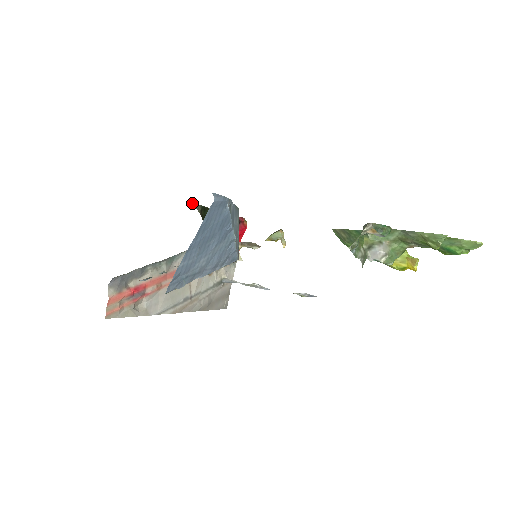
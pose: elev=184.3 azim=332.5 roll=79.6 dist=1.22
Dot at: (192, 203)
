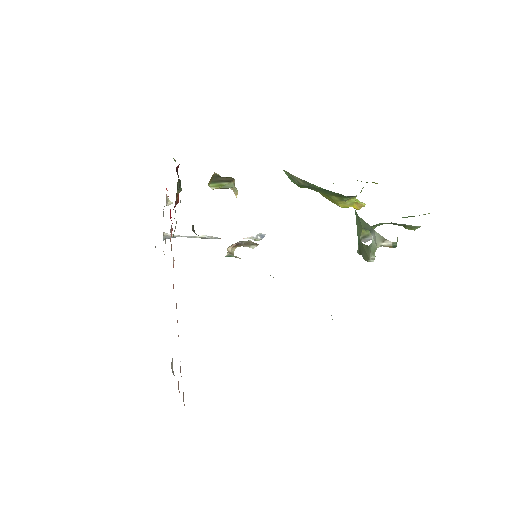
Dot at: (193, 231)
